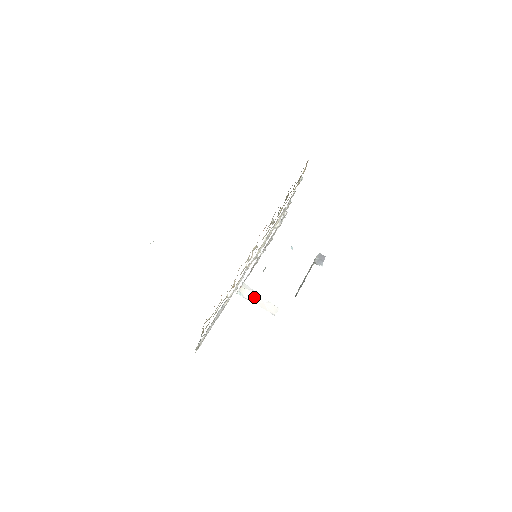
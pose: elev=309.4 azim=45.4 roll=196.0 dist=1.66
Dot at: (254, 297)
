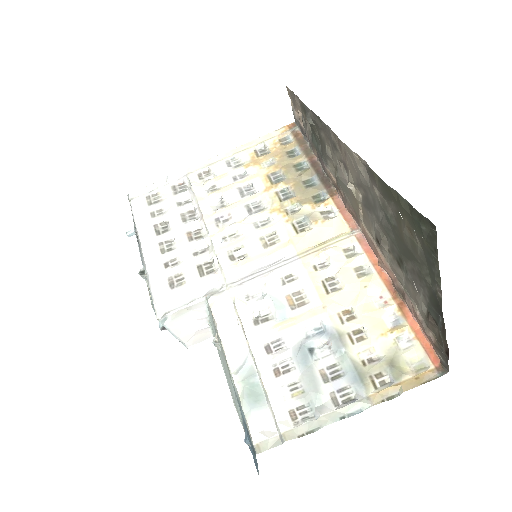
Dot at: (188, 323)
